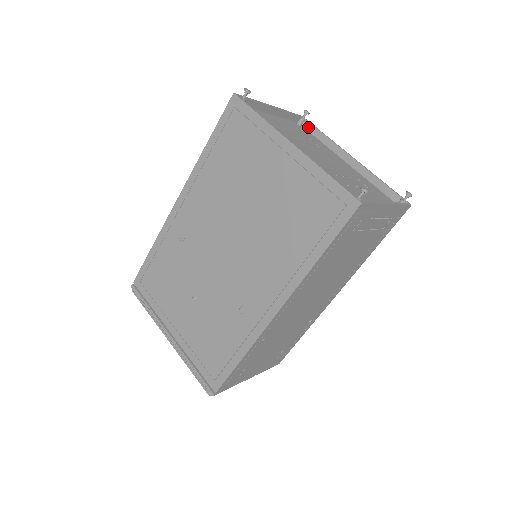
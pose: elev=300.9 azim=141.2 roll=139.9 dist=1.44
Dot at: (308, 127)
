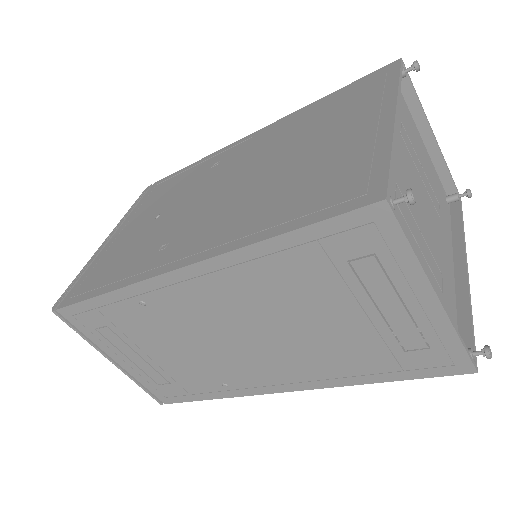
Dot at: (455, 211)
